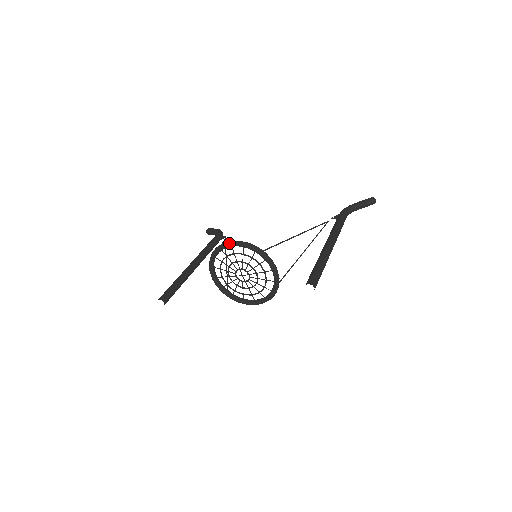
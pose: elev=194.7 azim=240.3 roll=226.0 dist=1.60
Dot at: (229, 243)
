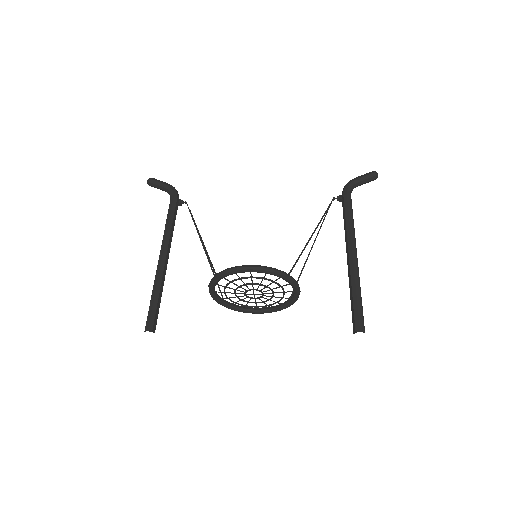
Dot at: (250, 269)
